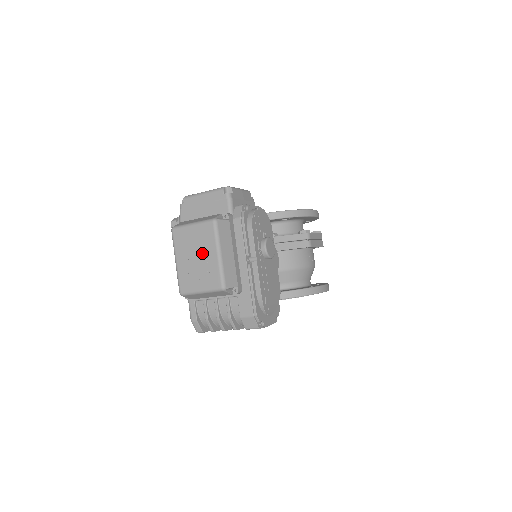
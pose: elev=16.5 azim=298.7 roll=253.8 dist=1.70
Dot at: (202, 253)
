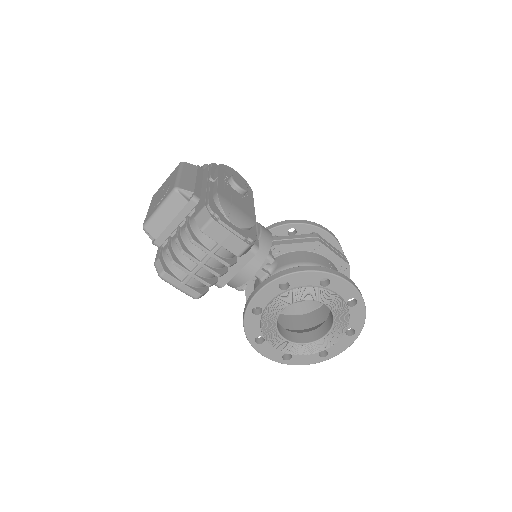
Dot at: (167, 185)
